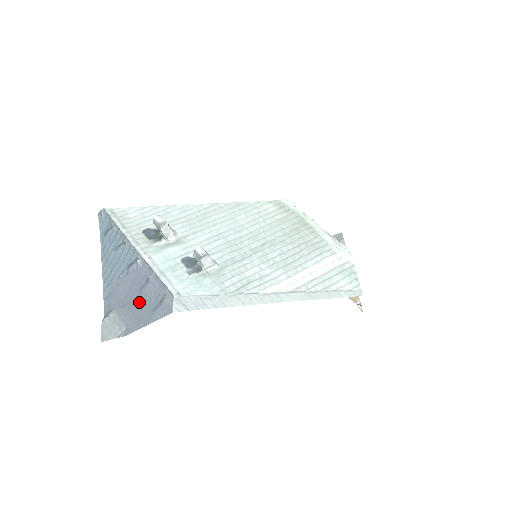
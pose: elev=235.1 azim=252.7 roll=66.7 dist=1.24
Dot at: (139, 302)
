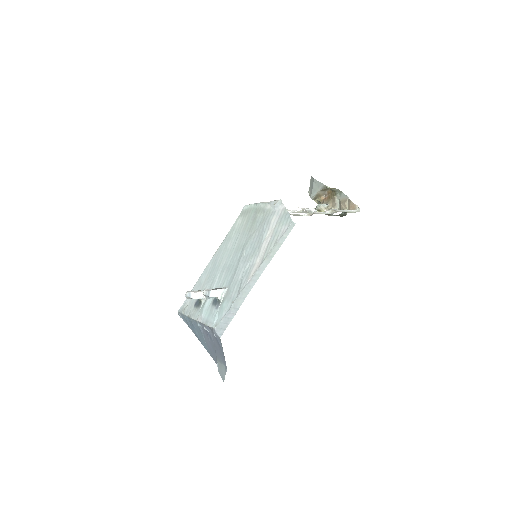
Dot at: (215, 346)
